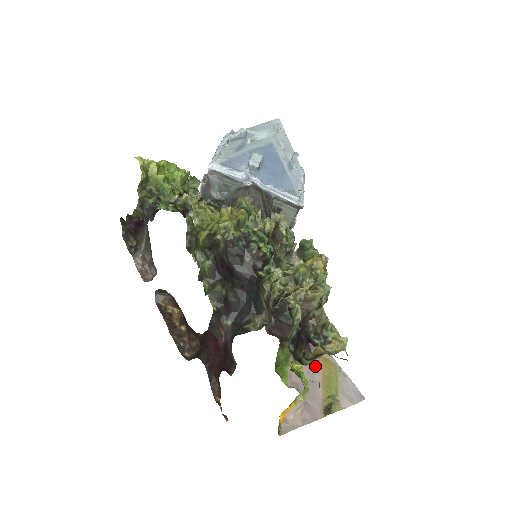
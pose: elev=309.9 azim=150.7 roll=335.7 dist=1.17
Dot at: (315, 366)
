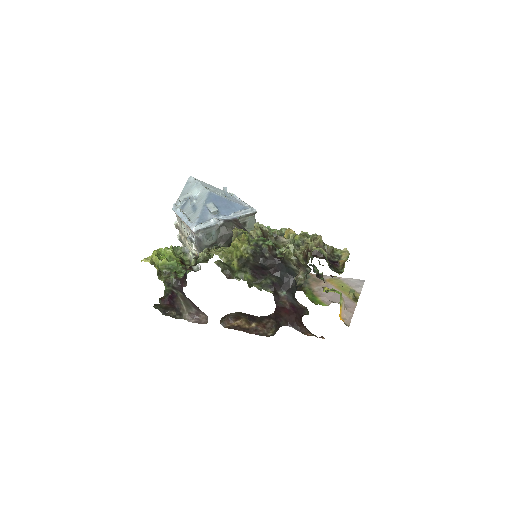
Dot at: (328, 287)
